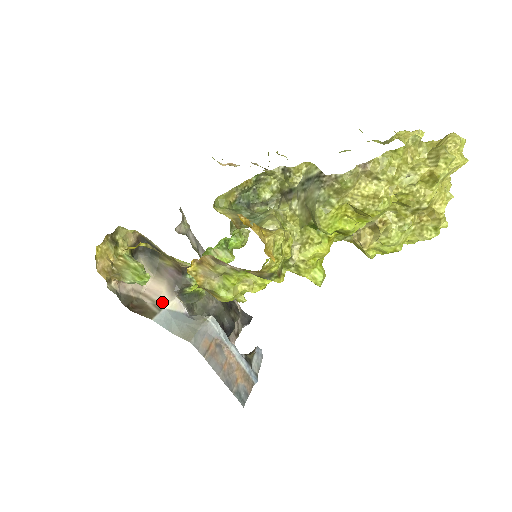
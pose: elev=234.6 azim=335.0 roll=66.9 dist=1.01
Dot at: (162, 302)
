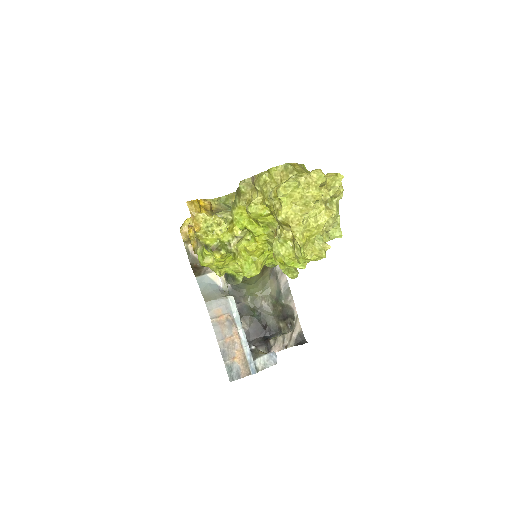
Dot at: (209, 271)
